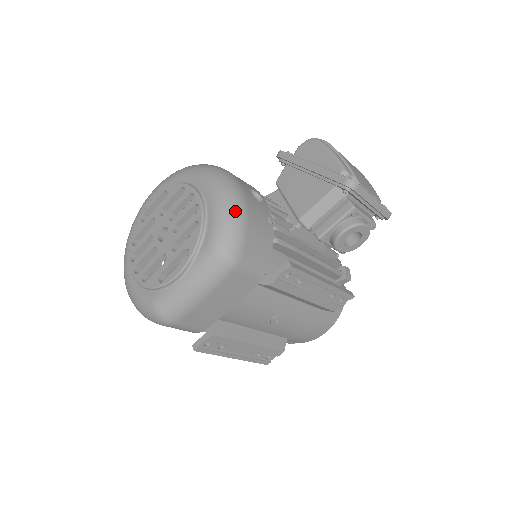
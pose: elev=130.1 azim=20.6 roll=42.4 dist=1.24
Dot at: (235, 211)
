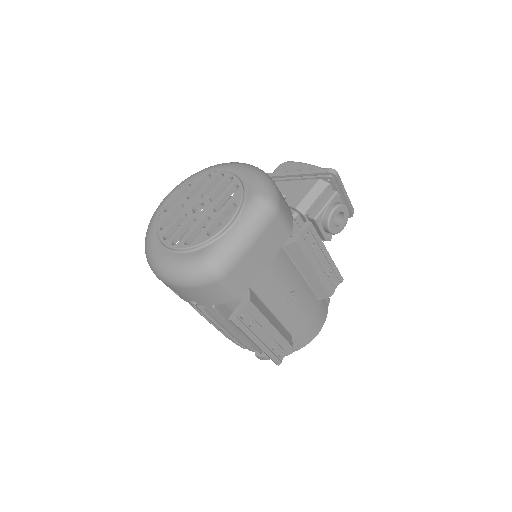
Dot at: (265, 175)
